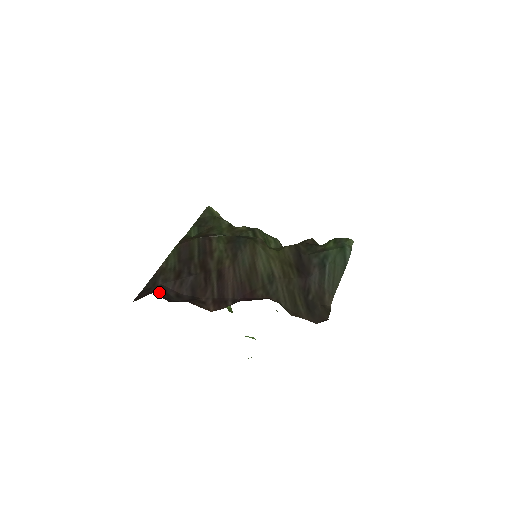
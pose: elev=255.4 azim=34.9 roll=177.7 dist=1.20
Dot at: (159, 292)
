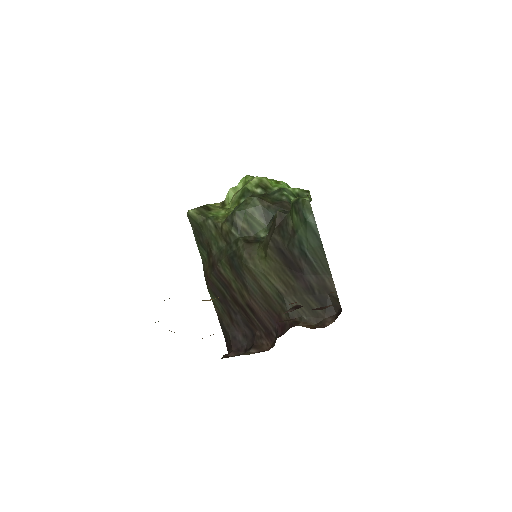
Dot at: (234, 345)
